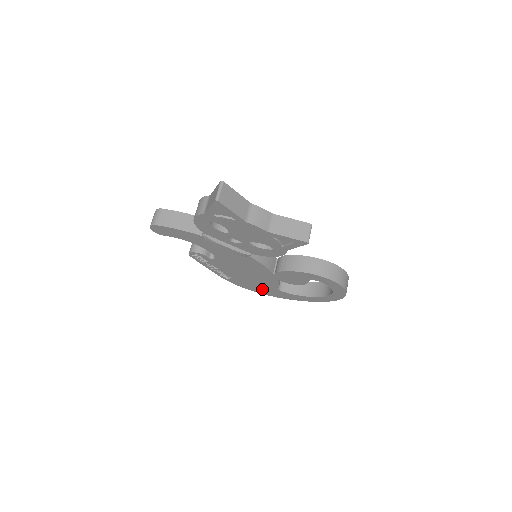
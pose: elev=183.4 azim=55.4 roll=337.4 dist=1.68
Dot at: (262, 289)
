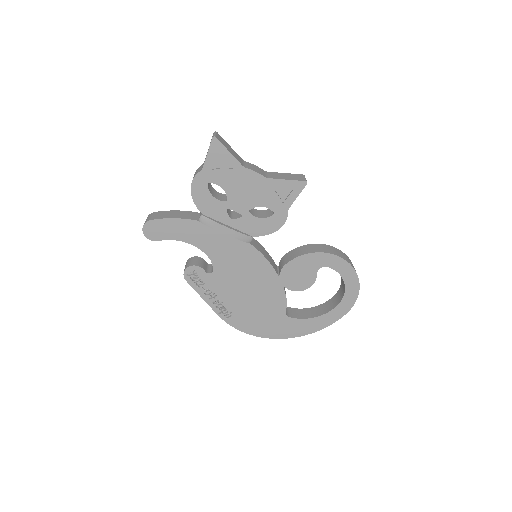
Dot at: (268, 325)
